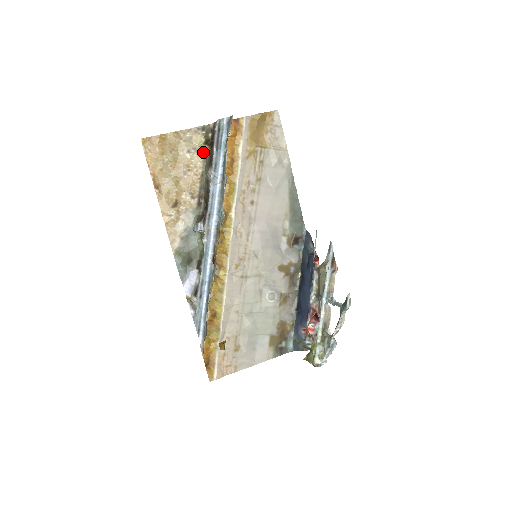
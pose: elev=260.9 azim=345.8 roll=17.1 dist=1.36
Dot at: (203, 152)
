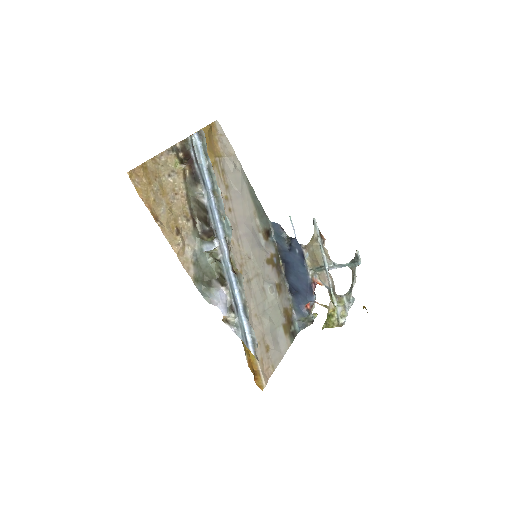
Dot at: (182, 172)
